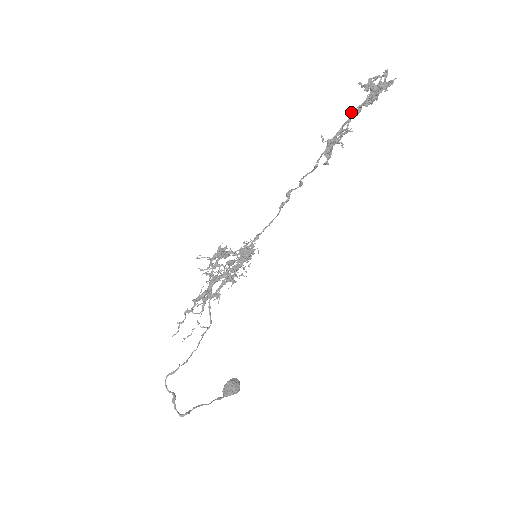
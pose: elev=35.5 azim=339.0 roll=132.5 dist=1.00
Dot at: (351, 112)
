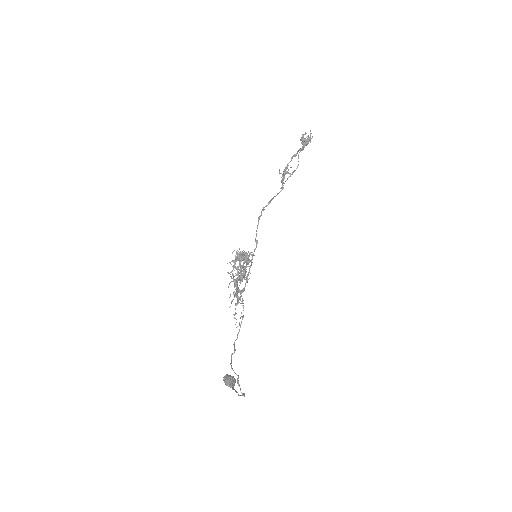
Dot at: occluded
